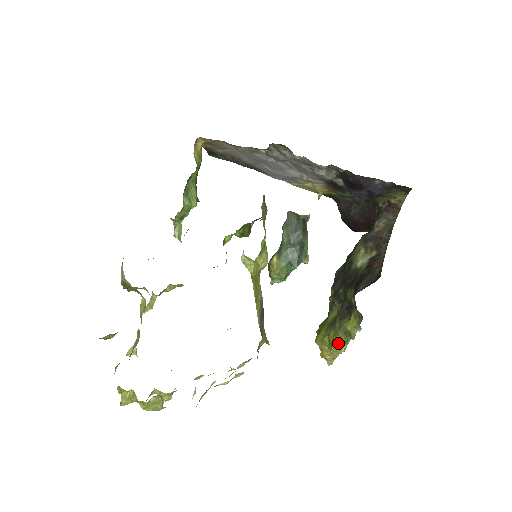
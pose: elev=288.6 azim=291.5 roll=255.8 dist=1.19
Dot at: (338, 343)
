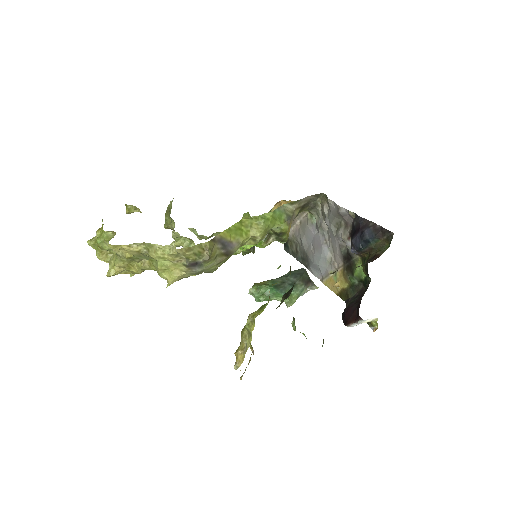
Dot at: (257, 311)
